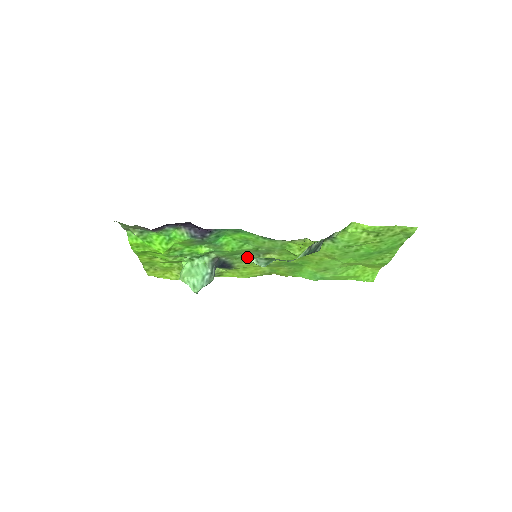
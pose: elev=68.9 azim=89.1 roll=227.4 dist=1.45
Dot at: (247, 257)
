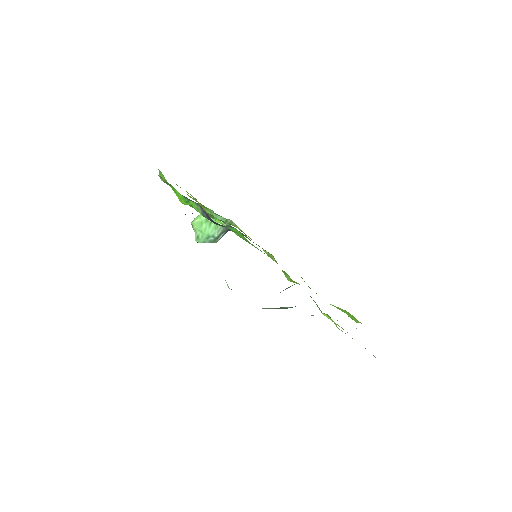
Dot at: occluded
